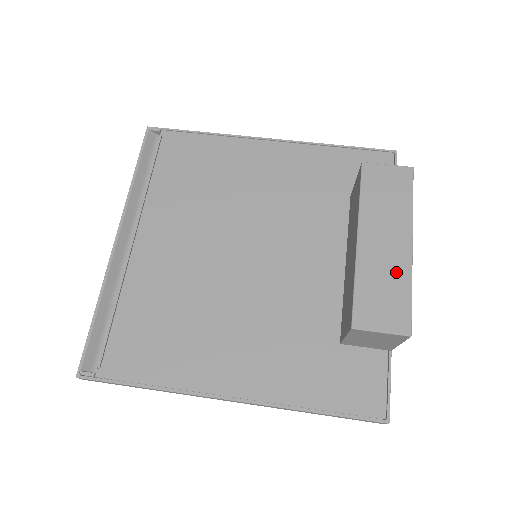
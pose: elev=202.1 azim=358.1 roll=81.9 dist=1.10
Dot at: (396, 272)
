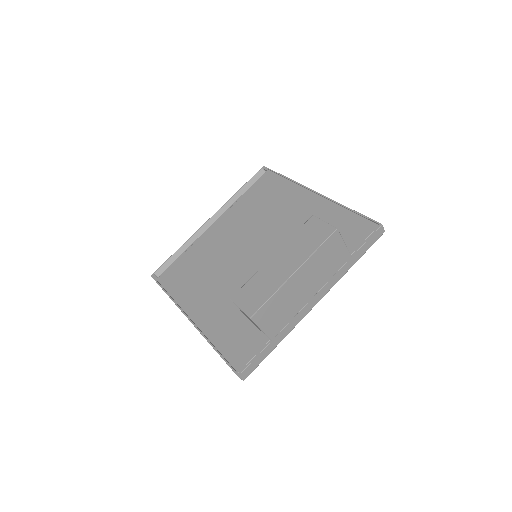
Dot at: (273, 282)
